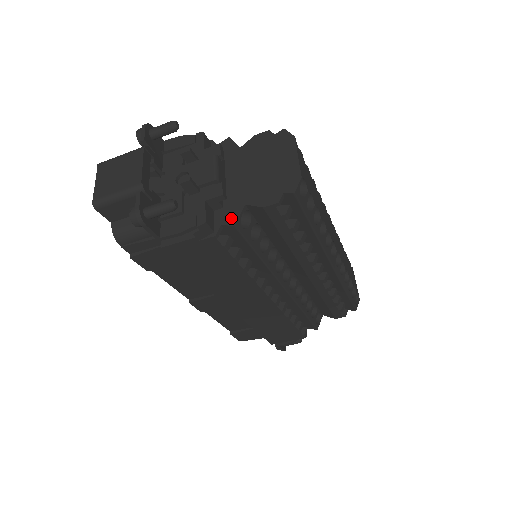
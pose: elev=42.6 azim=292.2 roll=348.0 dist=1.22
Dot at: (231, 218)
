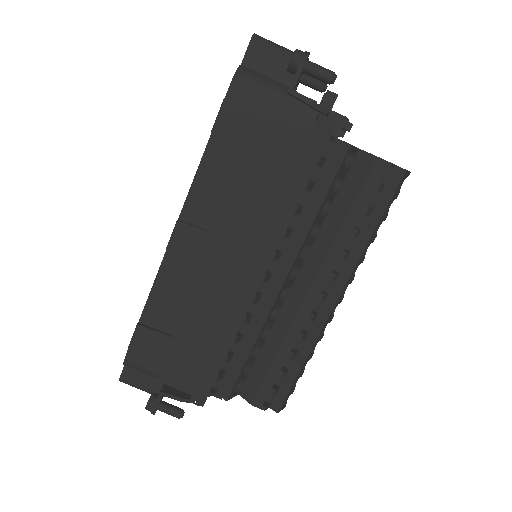
Dot at: occluded
